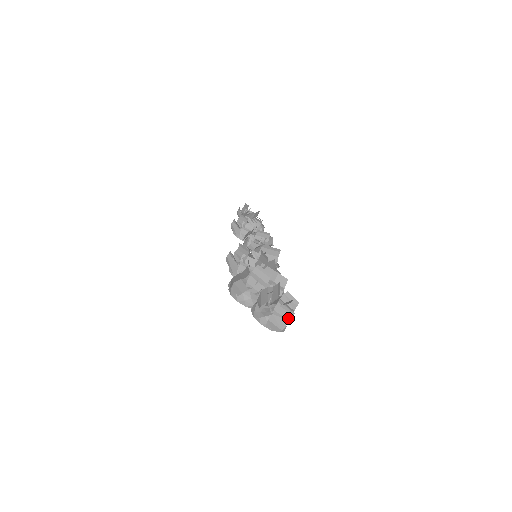
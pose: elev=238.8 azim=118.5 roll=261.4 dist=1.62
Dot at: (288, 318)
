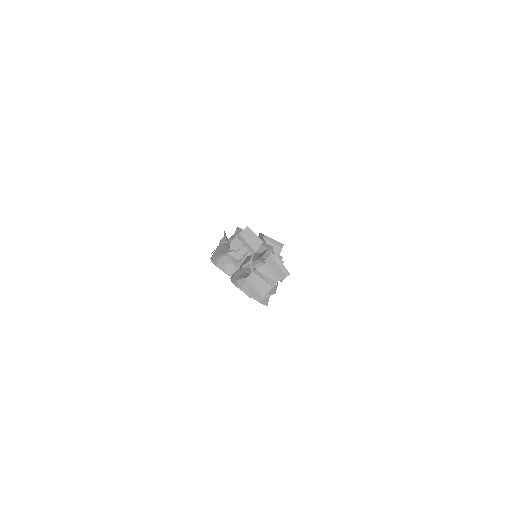
Dot at: (272, 283)
